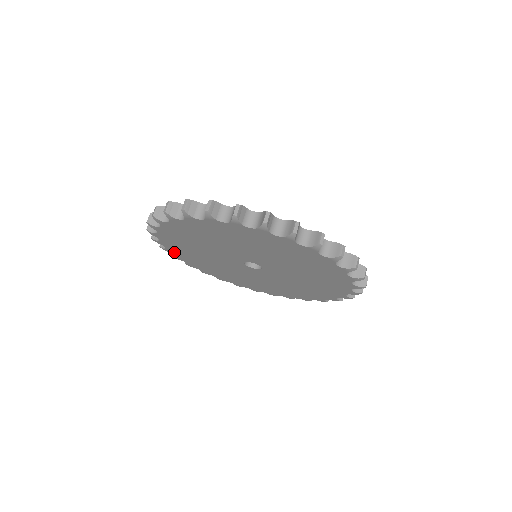
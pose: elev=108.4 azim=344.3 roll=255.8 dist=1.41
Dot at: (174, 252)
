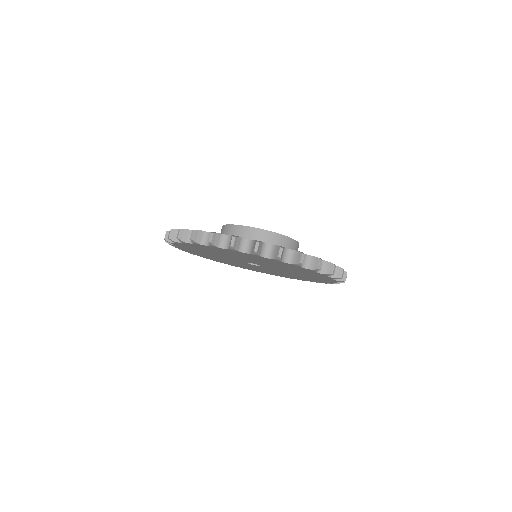
Dot at: (221, 262)
